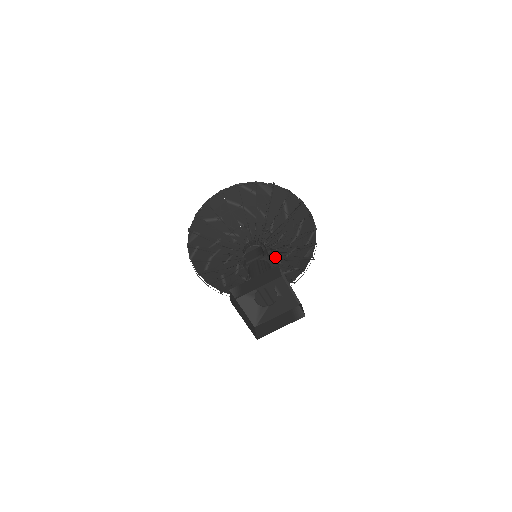
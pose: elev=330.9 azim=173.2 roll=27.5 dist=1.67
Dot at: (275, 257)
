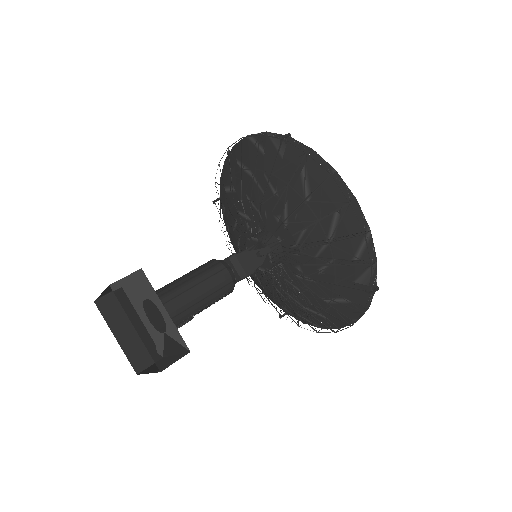
Dot at: (301, 268)
